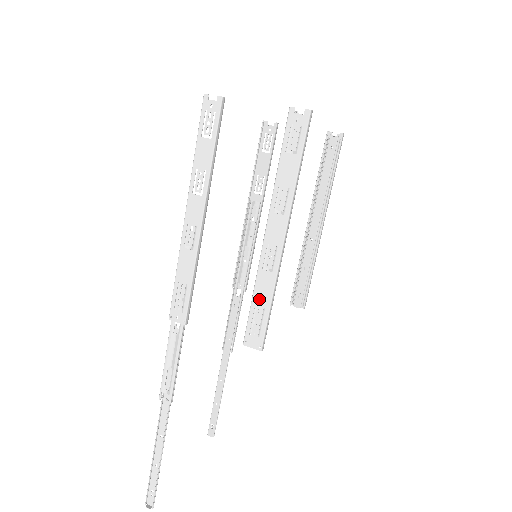
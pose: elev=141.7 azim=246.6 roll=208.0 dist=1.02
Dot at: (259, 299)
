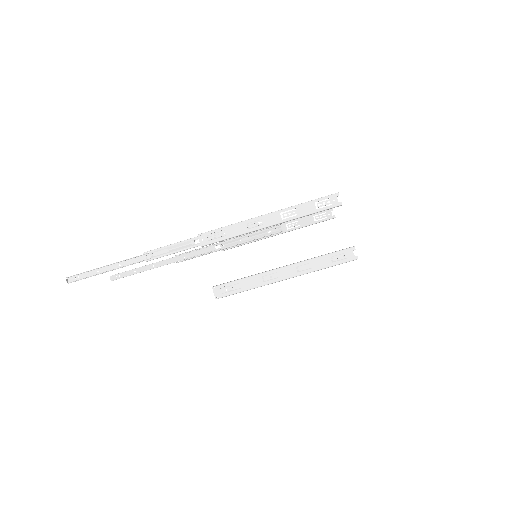
Dot at: (244, 283)
